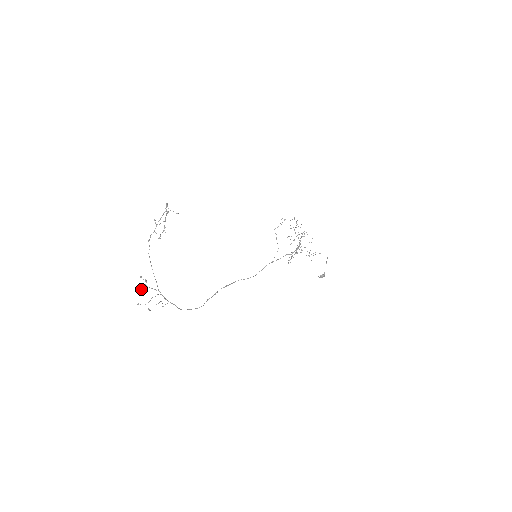
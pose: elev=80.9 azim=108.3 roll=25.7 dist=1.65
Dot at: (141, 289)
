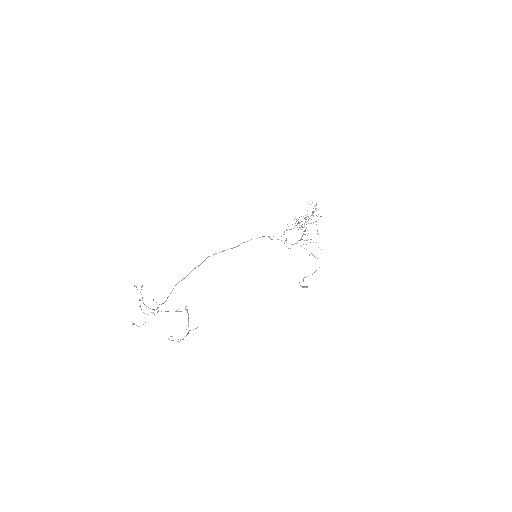
Dot at: occluded
